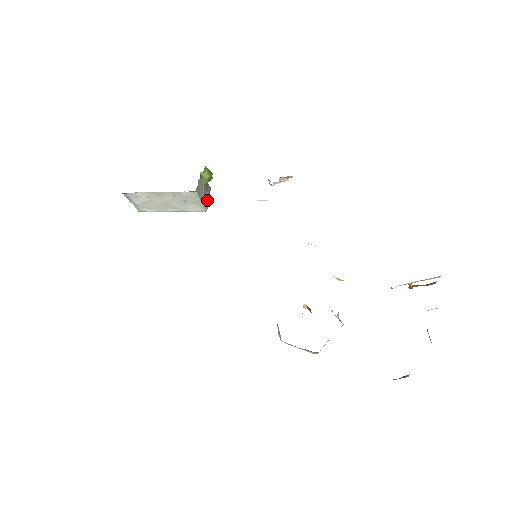
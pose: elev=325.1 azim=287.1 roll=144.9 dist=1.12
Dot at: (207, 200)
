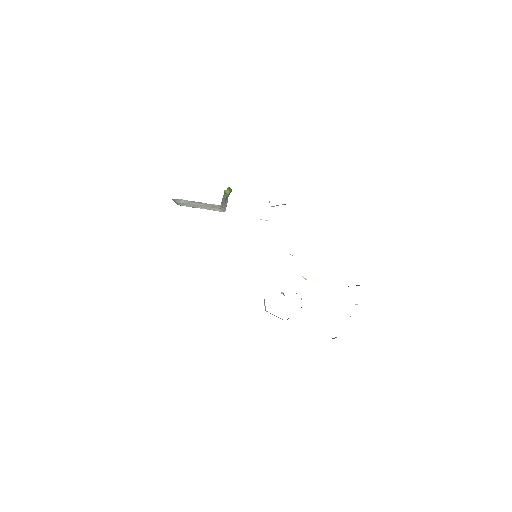
Dot at: (226, 205)
